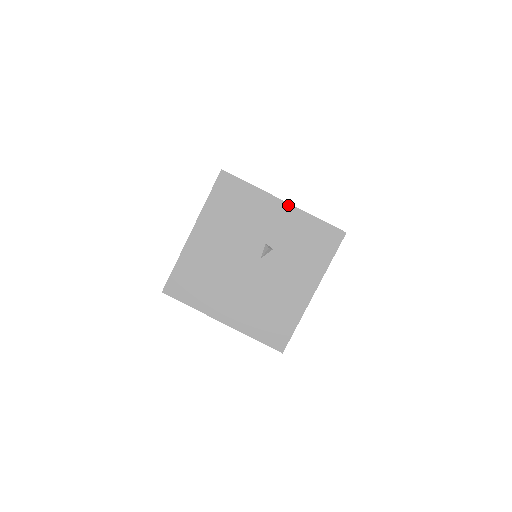
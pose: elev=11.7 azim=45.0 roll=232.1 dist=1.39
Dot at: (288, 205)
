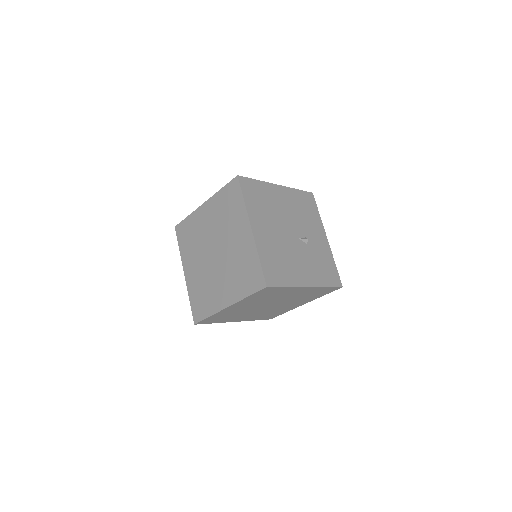
Dot at: (328, 242)
